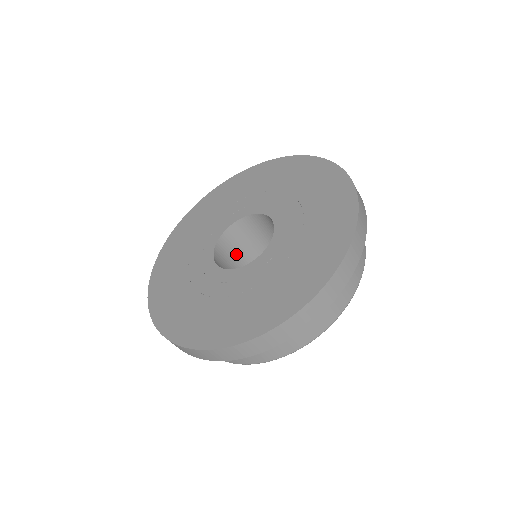
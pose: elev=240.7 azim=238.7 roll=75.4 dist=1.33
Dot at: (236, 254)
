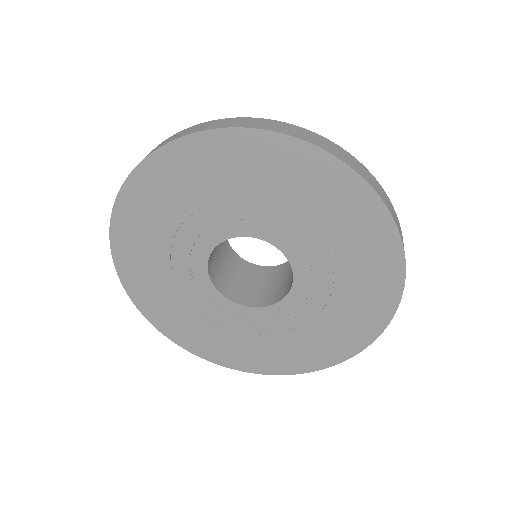
Dot at: occluded
